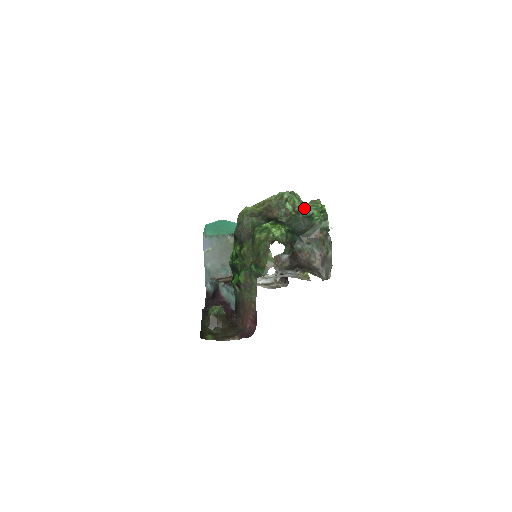
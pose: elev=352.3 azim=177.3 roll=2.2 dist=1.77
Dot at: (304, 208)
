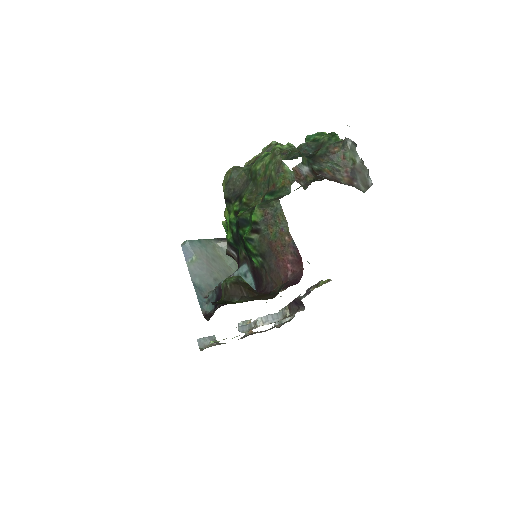
Dot at: occluded
